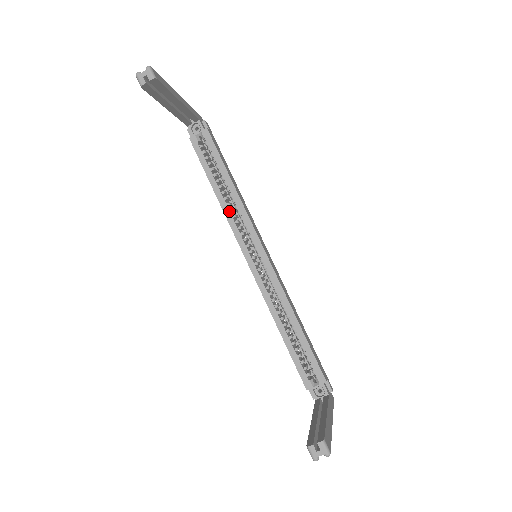
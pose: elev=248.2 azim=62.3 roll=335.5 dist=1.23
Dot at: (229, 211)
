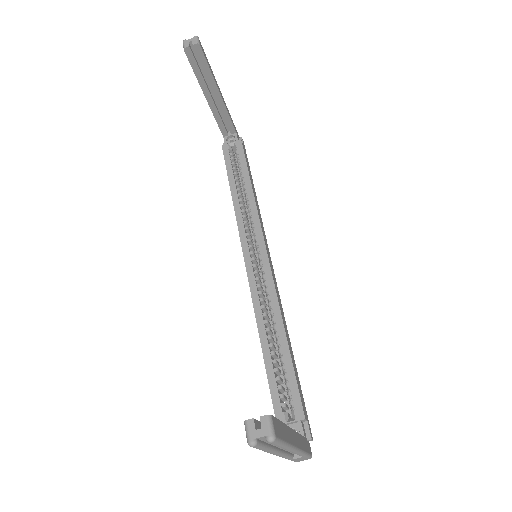
Dot at: (240, 211)
